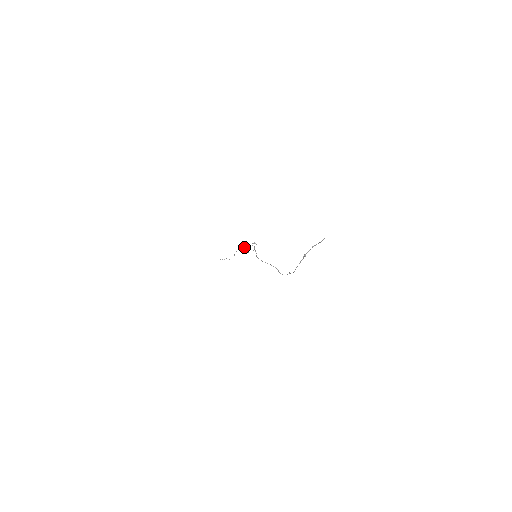
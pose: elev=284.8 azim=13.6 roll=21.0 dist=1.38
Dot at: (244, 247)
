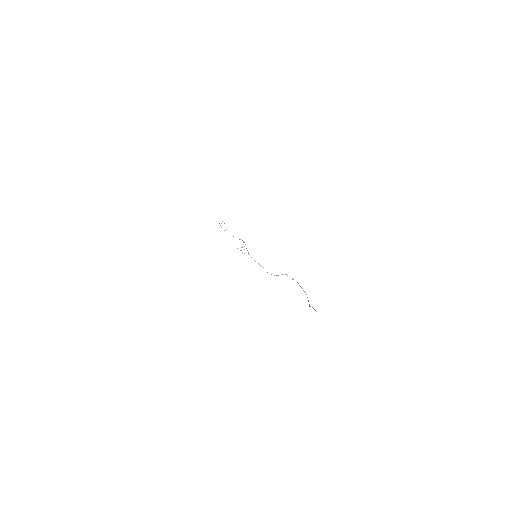
Dot at: occluded
